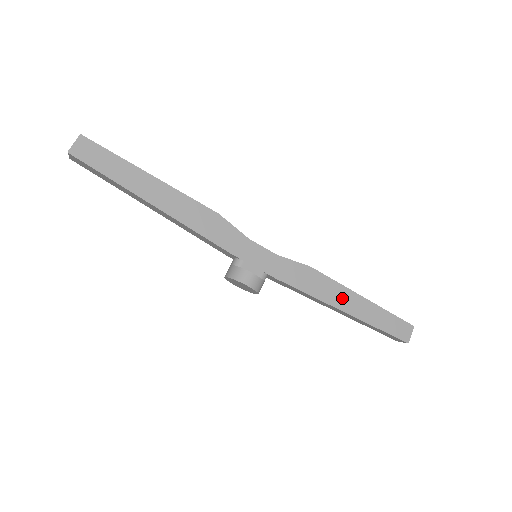
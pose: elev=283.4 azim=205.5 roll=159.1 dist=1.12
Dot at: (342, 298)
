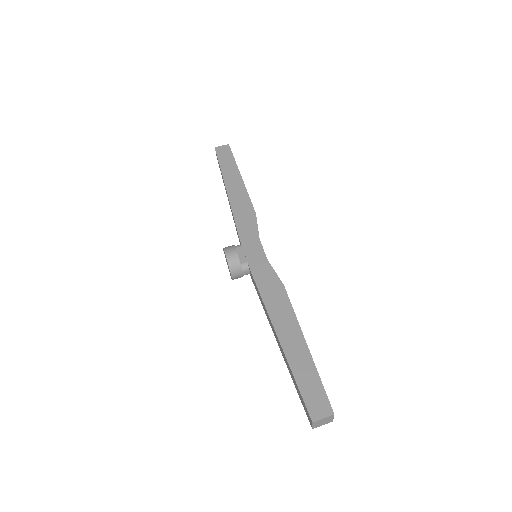
Dot at: (286, 326)
